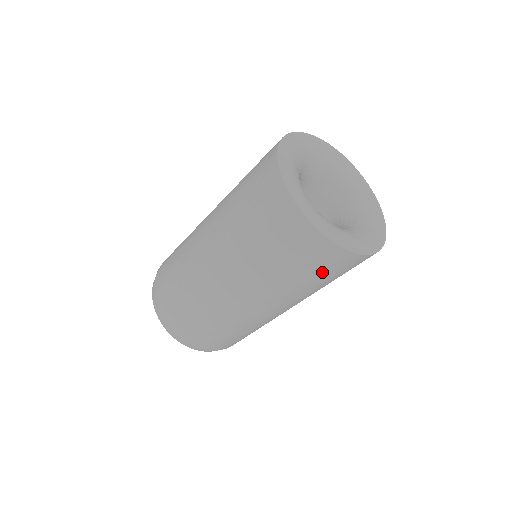
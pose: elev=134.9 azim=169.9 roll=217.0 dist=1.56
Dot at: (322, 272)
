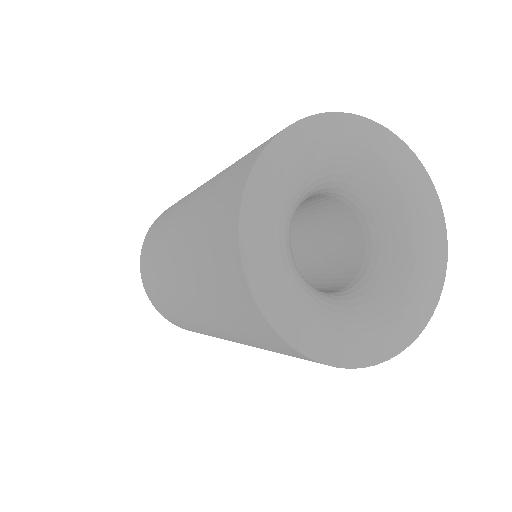
Dot at: (236, 315)
